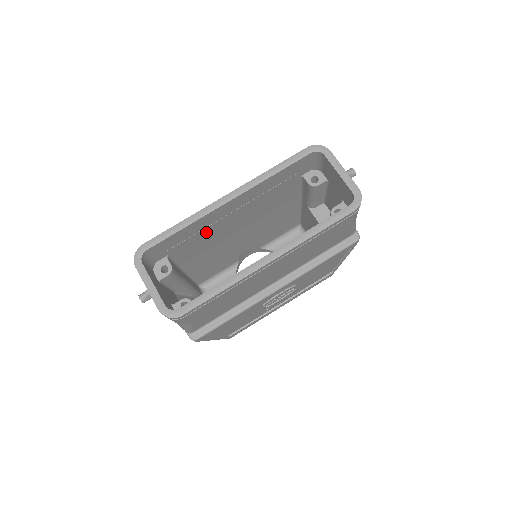
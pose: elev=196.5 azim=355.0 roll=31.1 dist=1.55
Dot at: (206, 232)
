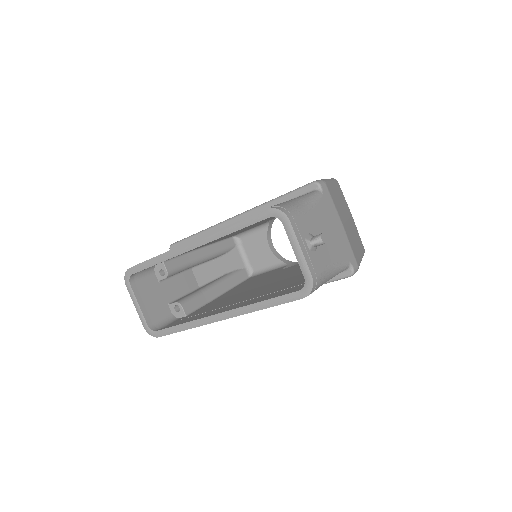
Dot at: occluded
